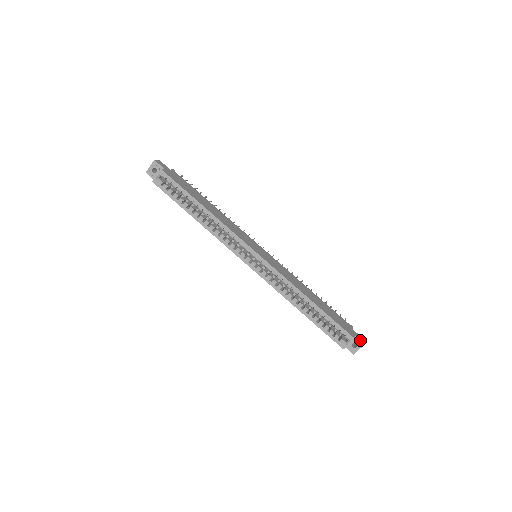
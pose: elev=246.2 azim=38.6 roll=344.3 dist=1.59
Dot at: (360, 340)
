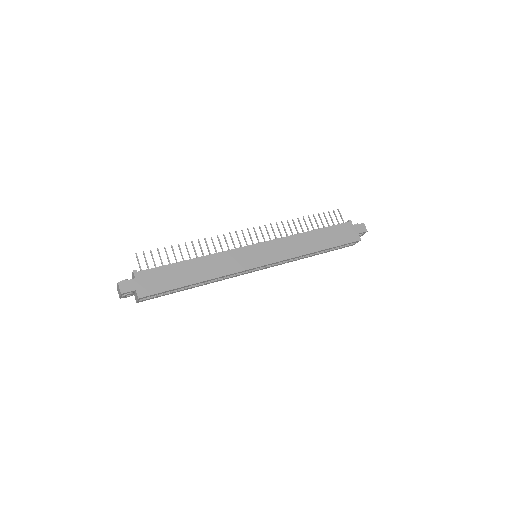
Dot at: (363, 233)
